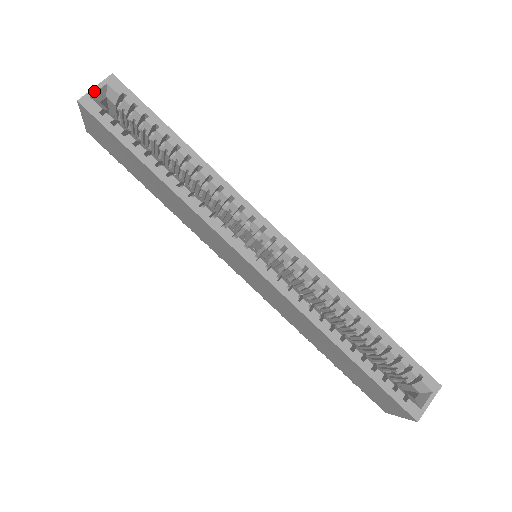
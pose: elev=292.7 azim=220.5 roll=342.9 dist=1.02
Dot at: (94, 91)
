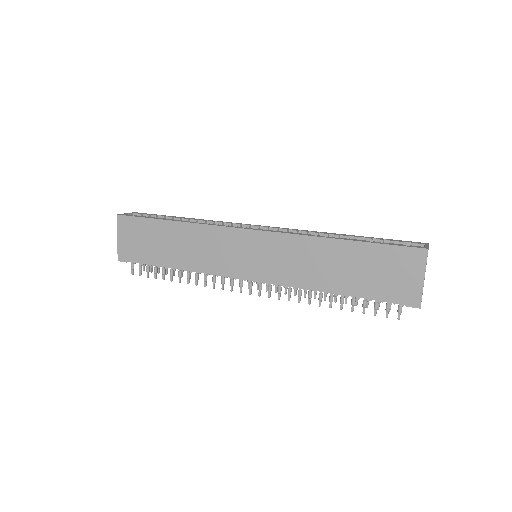
Dot at: occluded
